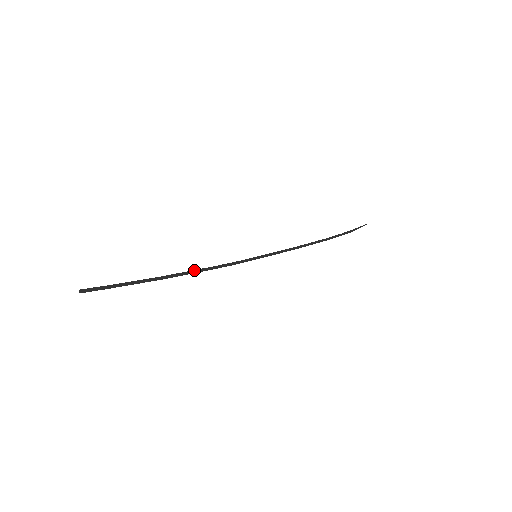
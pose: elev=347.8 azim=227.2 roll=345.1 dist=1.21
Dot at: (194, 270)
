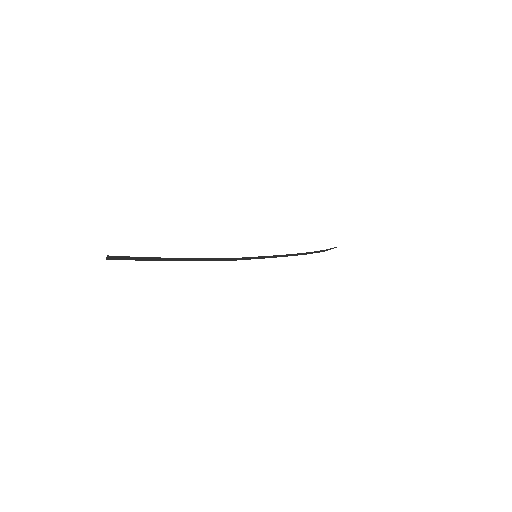
Dot at: (207, 258)
